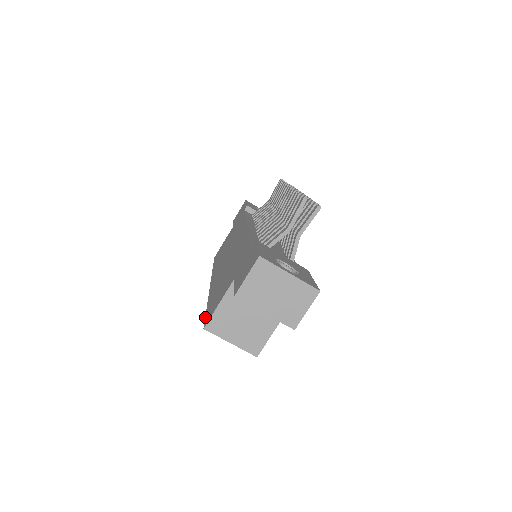
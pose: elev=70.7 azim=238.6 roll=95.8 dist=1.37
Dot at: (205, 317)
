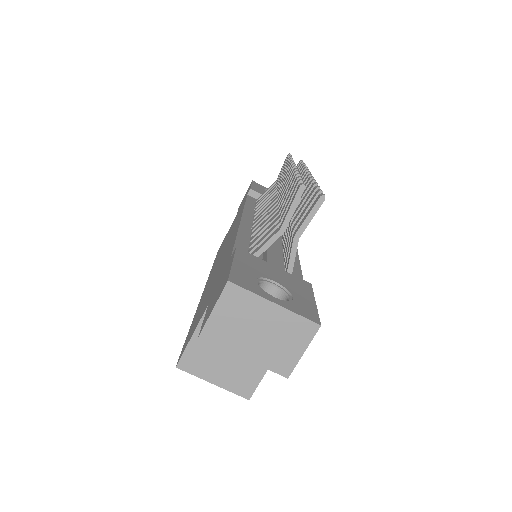
Dot at: occluded
